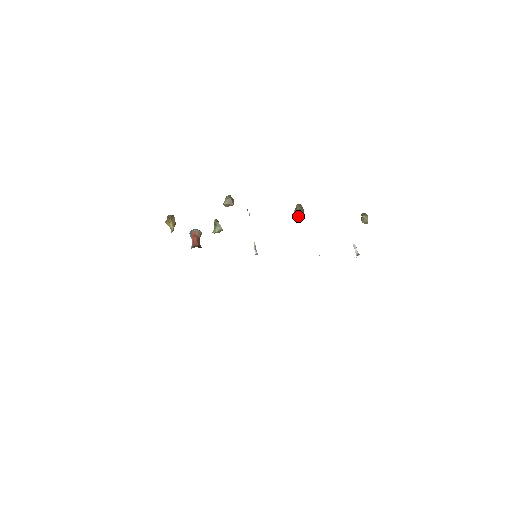
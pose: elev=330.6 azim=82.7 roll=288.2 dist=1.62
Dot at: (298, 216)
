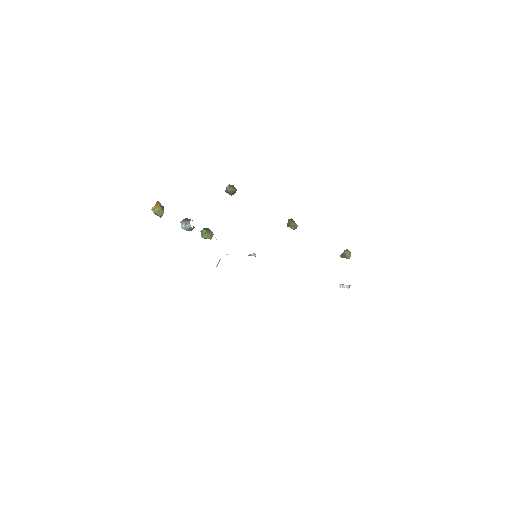
Dot at: (294, 225)
